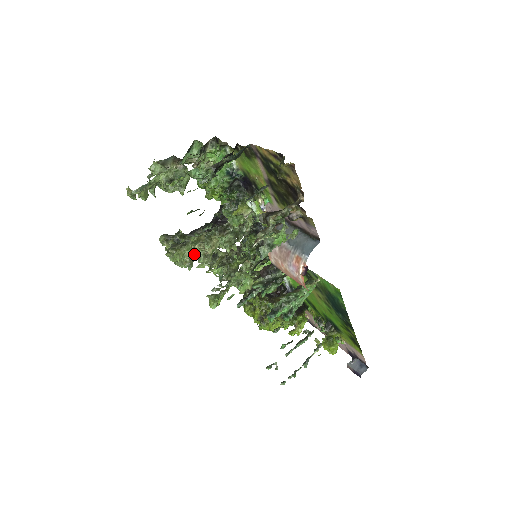
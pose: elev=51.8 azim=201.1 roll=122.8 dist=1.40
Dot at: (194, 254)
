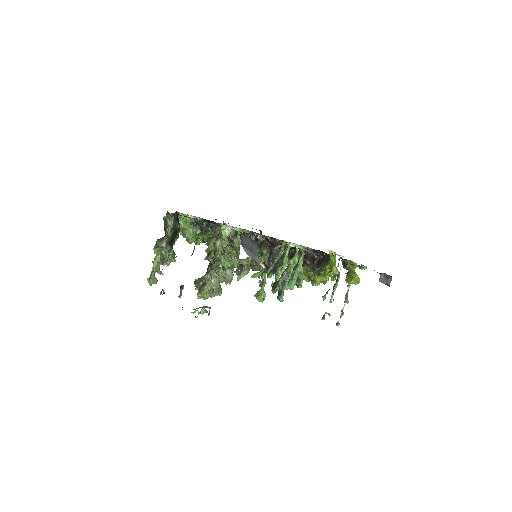
Dot at: (217, 284)
